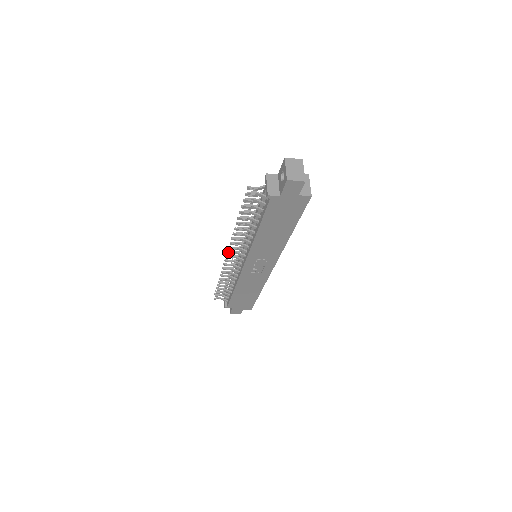
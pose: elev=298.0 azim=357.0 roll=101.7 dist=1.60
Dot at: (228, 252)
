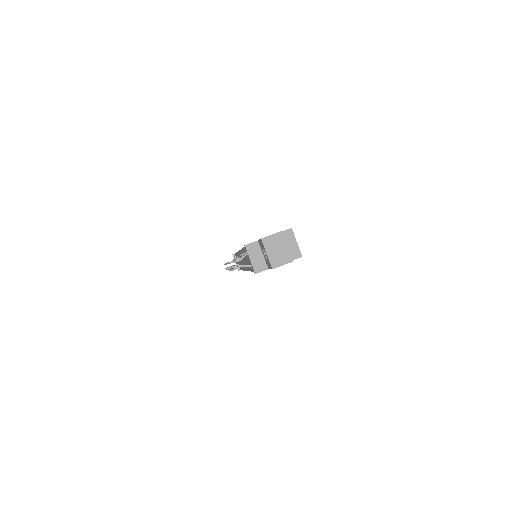
Dot at: occluded
